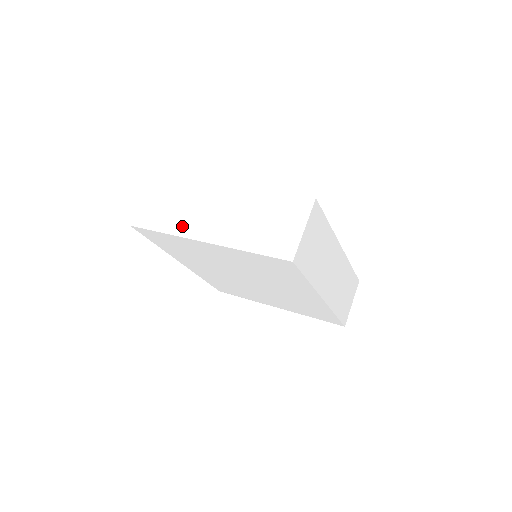
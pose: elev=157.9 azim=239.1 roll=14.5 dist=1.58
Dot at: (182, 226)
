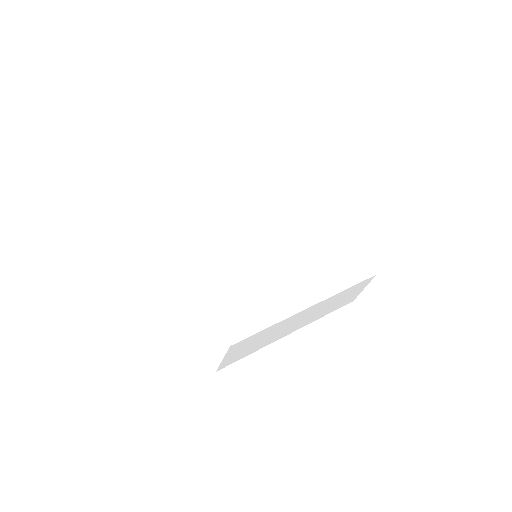
Dot at: (162, 274)
